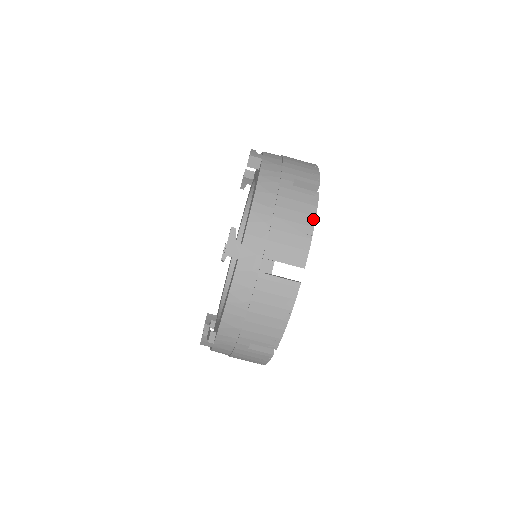
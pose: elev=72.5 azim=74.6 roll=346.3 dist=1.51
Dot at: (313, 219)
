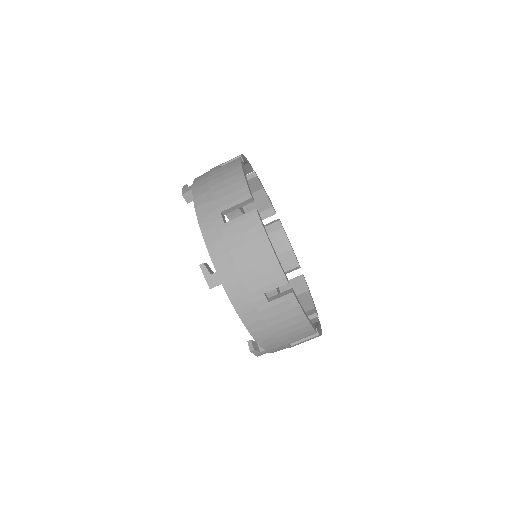
Dot at: (303, 316)
